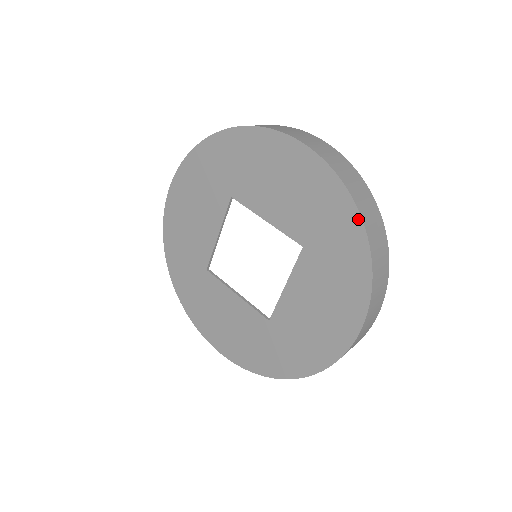
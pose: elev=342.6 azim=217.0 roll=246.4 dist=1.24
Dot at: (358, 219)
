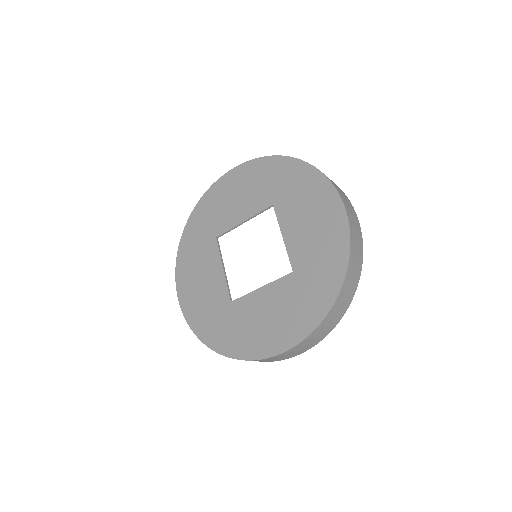
Dot at: (285, 158)
